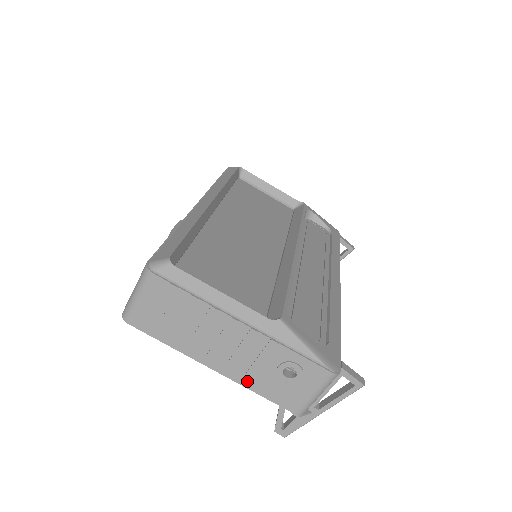
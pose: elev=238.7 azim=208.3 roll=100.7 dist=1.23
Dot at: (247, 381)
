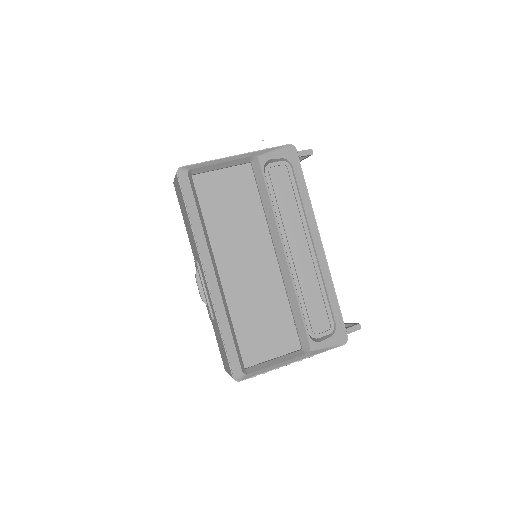
Dot at: occluded
